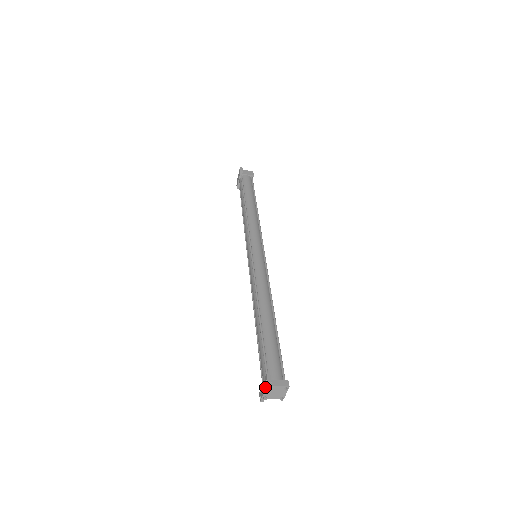
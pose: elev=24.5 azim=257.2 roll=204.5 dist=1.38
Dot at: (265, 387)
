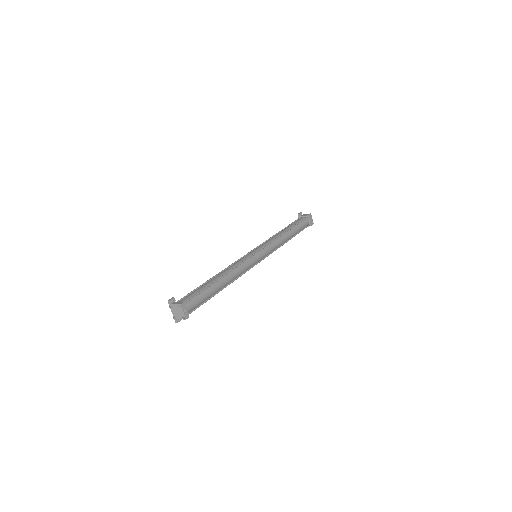
Dot at: (170, 306)
